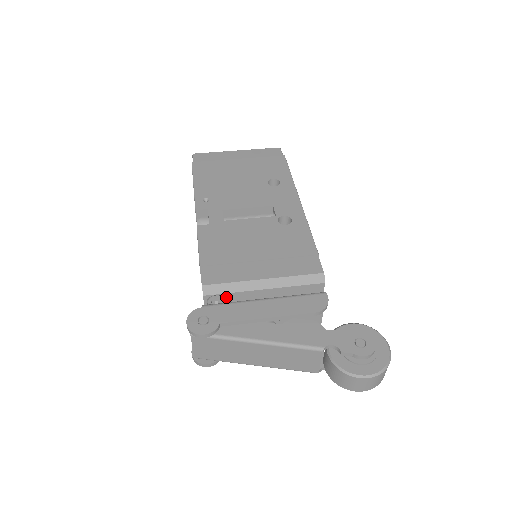
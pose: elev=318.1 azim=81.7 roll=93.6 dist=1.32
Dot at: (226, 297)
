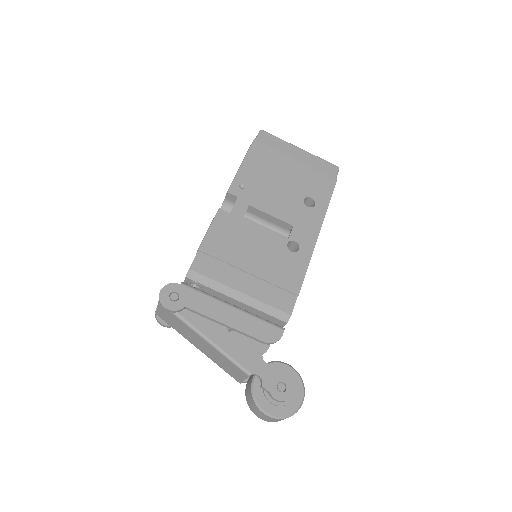
Dot at: (203, 287)
